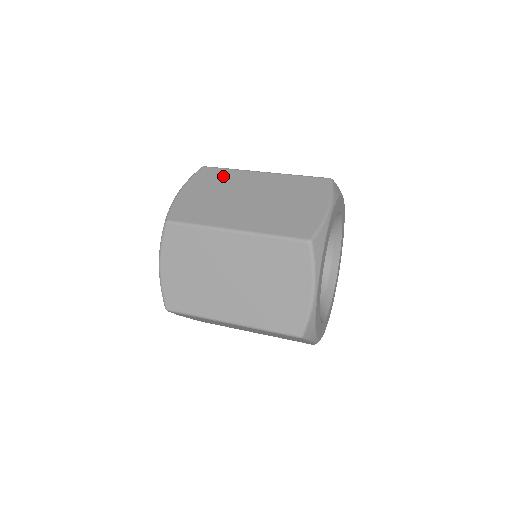
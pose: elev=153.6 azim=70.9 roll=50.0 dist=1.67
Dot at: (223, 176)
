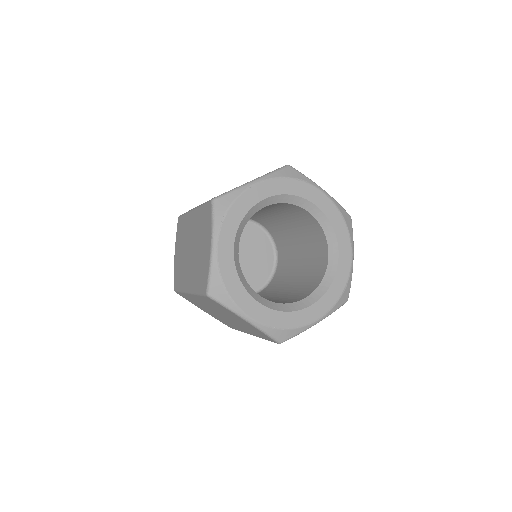
Dot at: occluded
